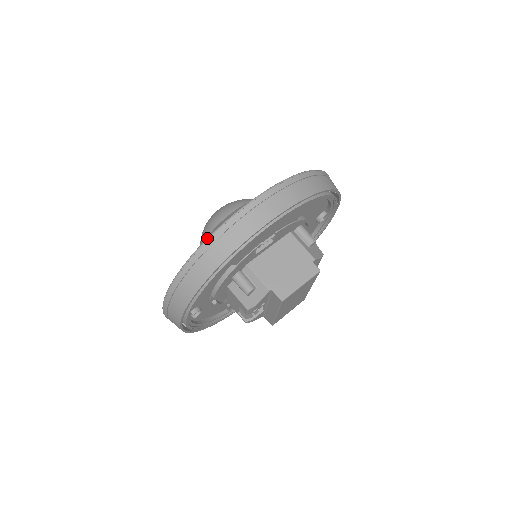
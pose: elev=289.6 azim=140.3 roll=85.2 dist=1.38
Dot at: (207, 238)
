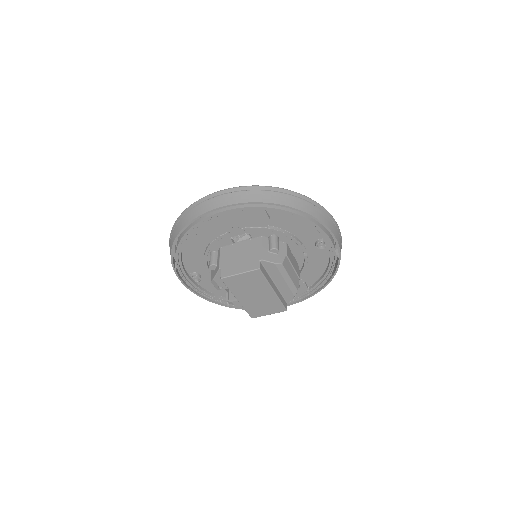
Dot at: (183, 211)
